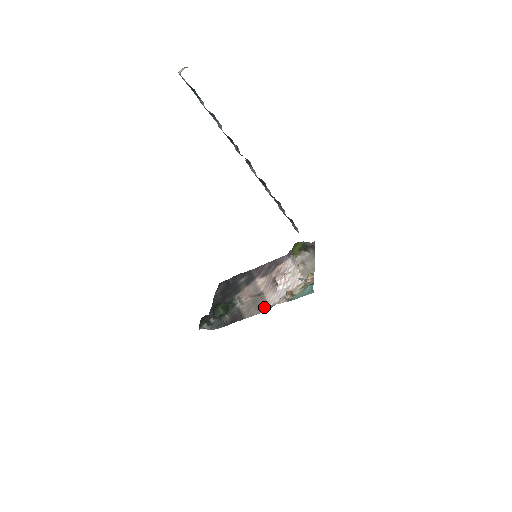
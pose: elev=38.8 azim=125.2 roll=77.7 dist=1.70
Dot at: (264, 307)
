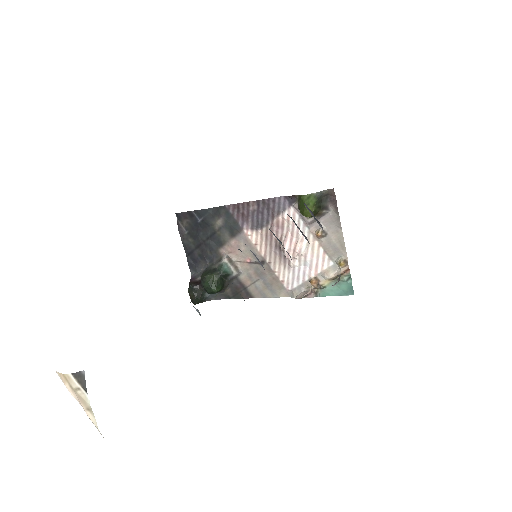
Dot at: (279, 290)
